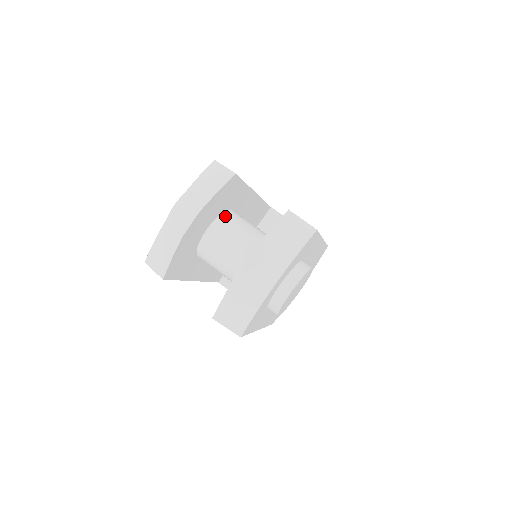
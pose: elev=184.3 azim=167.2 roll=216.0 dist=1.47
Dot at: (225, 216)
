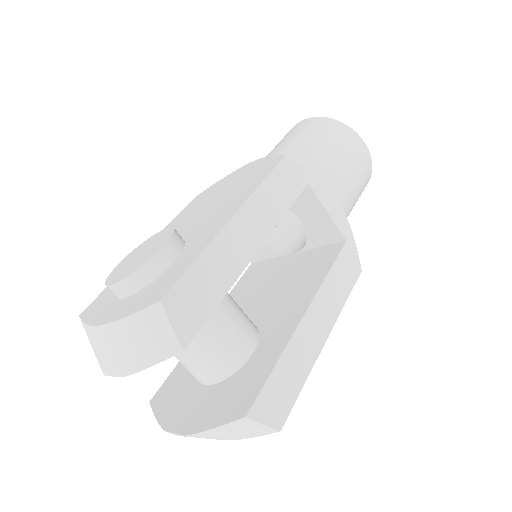
Dot at: occluded
